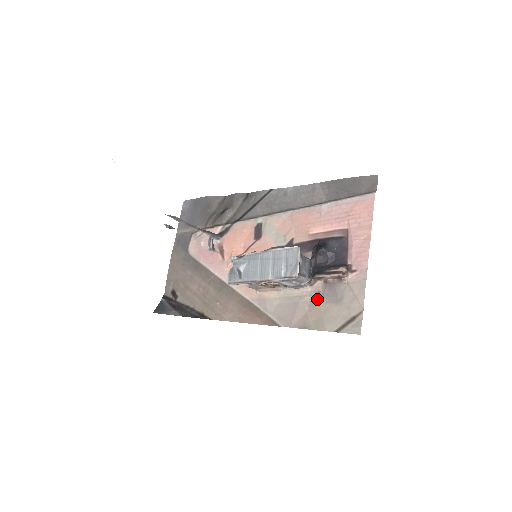
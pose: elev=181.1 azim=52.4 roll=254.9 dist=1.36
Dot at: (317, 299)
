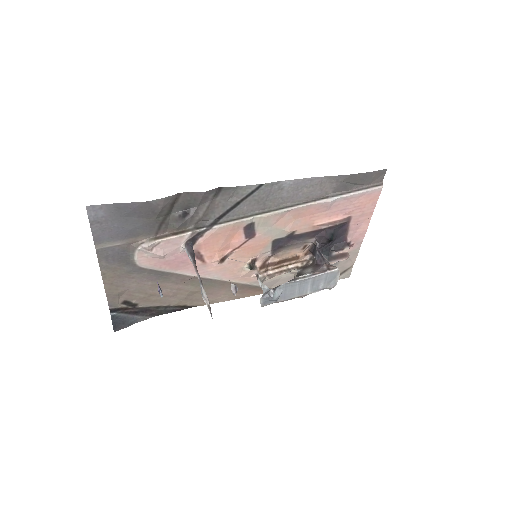
Dot at: occluded
